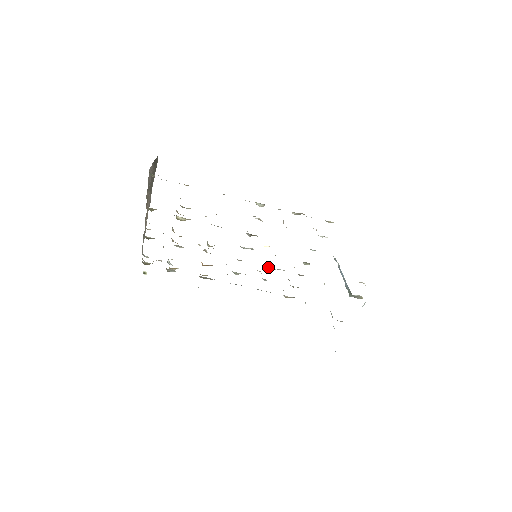
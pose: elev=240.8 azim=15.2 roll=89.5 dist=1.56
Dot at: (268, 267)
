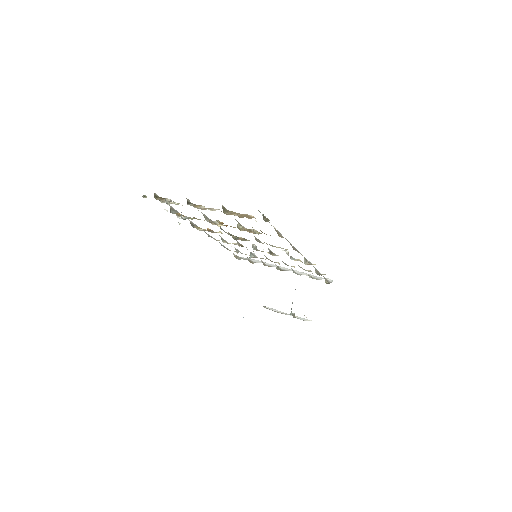
Dot at: (250, 253)
